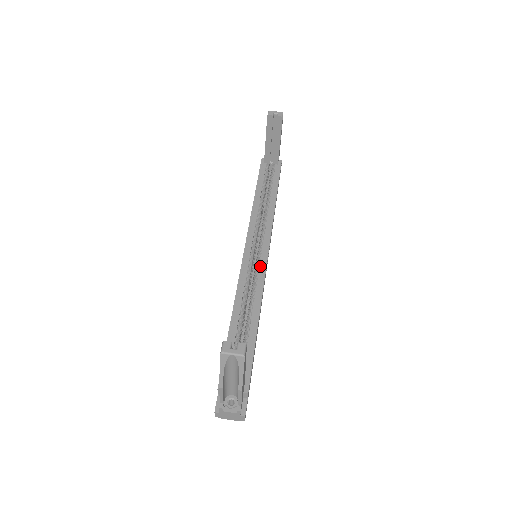
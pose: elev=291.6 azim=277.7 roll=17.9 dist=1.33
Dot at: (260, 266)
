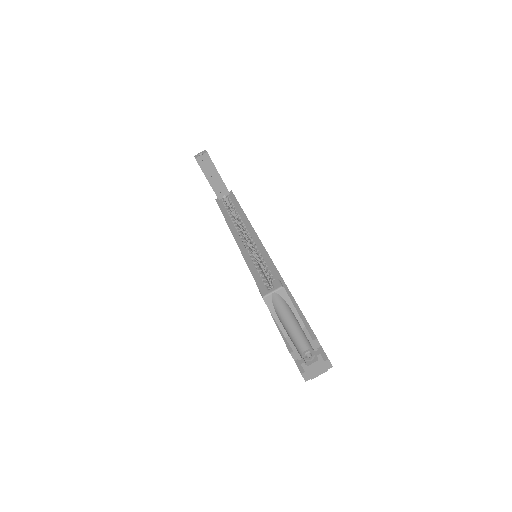
Dot at: (263, 257)
